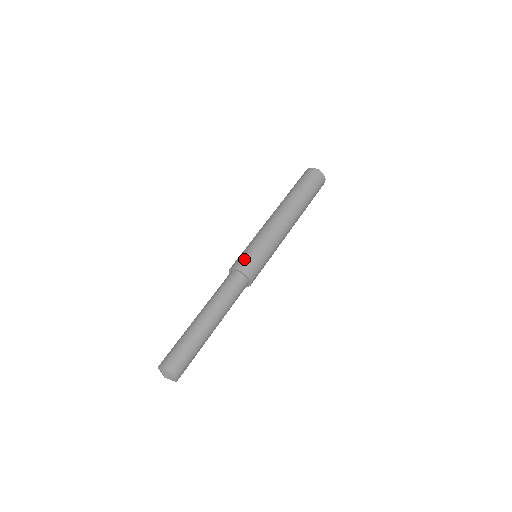
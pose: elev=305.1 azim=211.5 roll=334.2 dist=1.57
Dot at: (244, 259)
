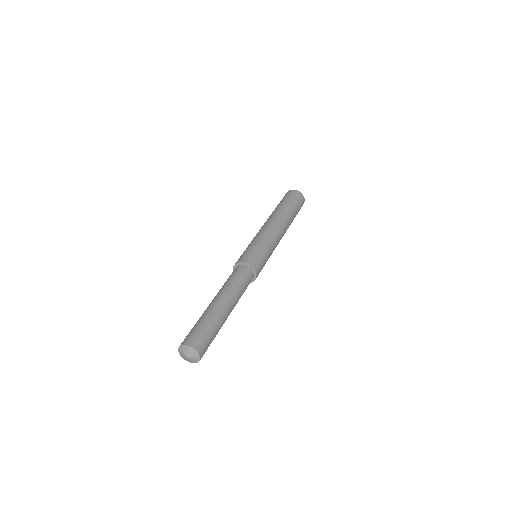
Dot at: (245, 254)
